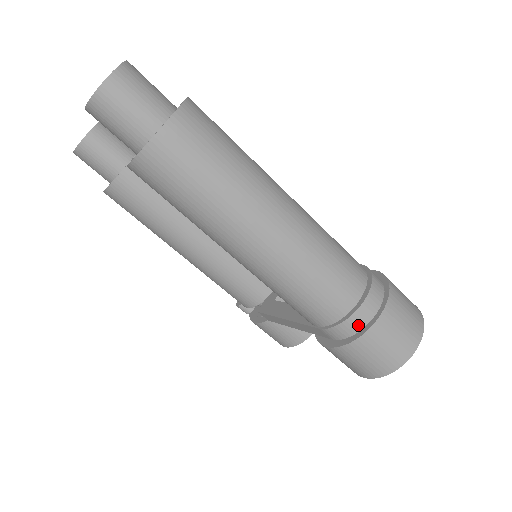
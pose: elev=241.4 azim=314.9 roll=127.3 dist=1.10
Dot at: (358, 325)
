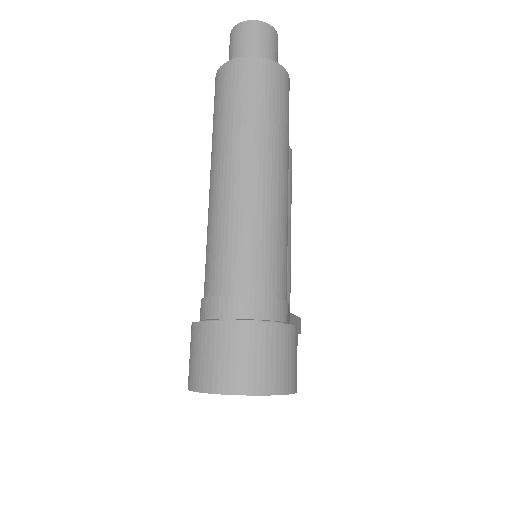
Dot at: (215, 311)
